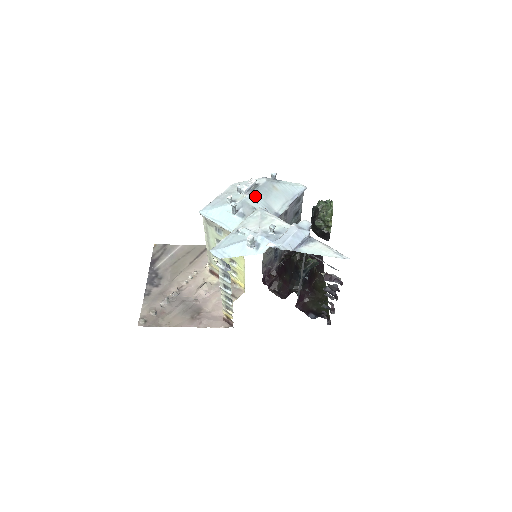
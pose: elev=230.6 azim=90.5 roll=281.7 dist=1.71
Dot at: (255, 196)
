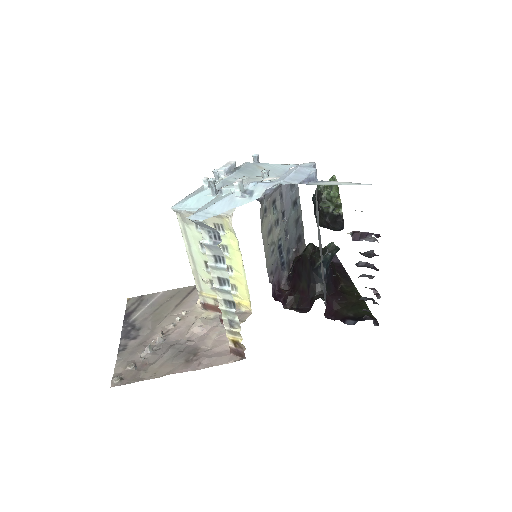
Dot at: (237, 175)
